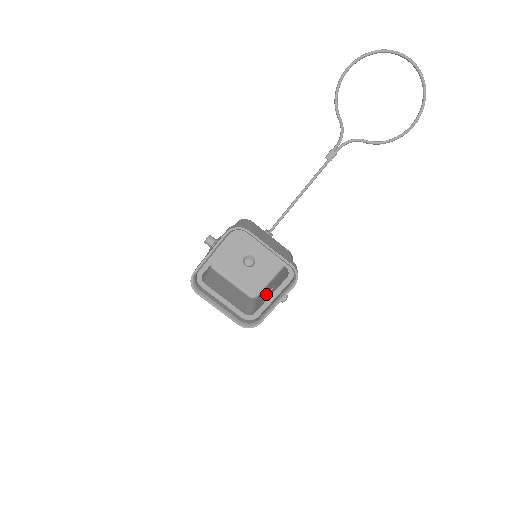
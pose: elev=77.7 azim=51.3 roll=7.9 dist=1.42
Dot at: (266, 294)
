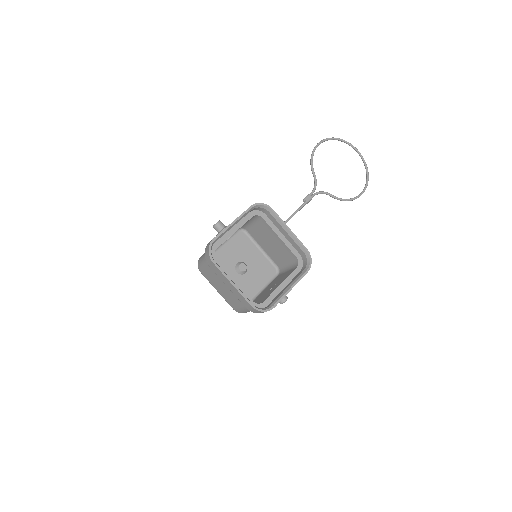
Dot at: (267, 292)
